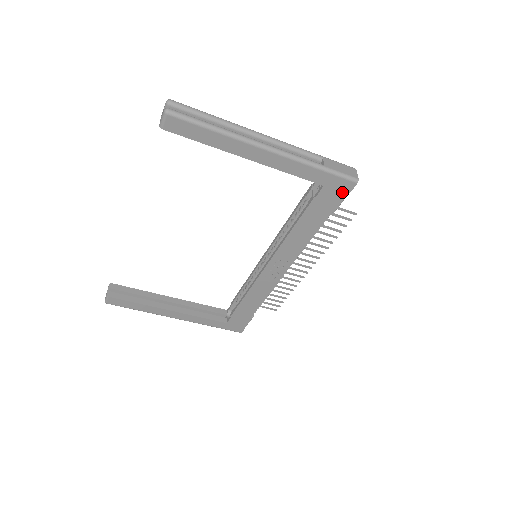
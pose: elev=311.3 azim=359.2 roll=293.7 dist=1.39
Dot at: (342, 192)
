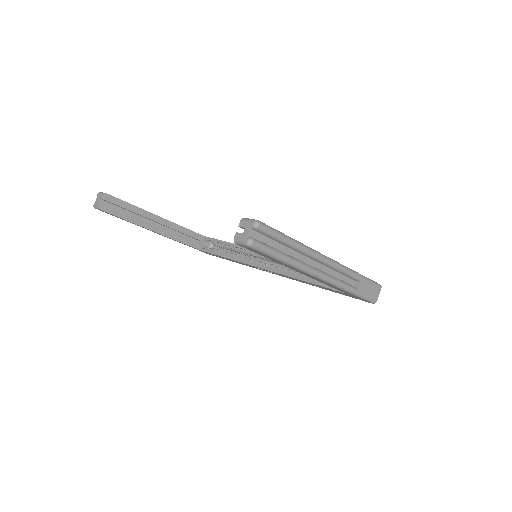
Dot at: (357, 298)
